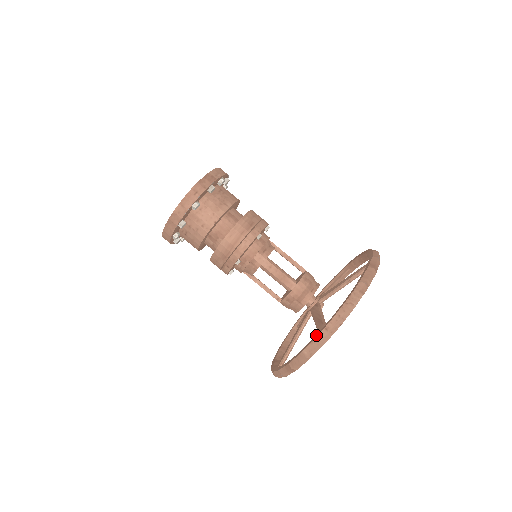
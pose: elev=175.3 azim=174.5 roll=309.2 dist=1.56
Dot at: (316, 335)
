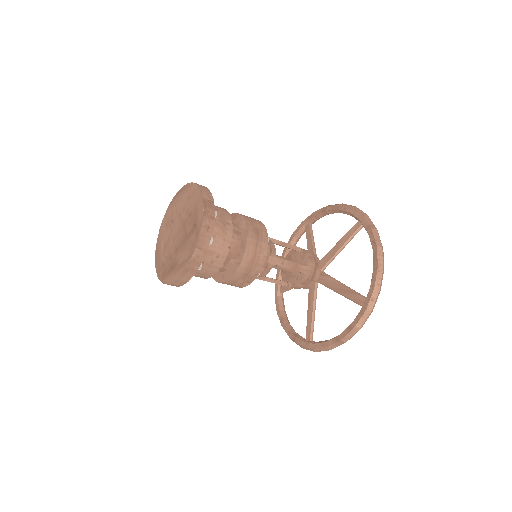
Dot at: (363, 308)
